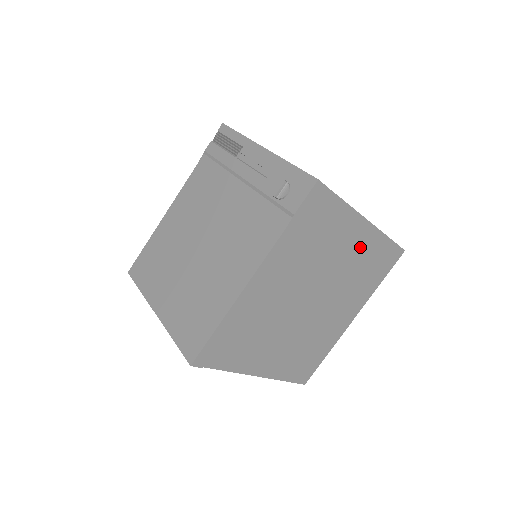
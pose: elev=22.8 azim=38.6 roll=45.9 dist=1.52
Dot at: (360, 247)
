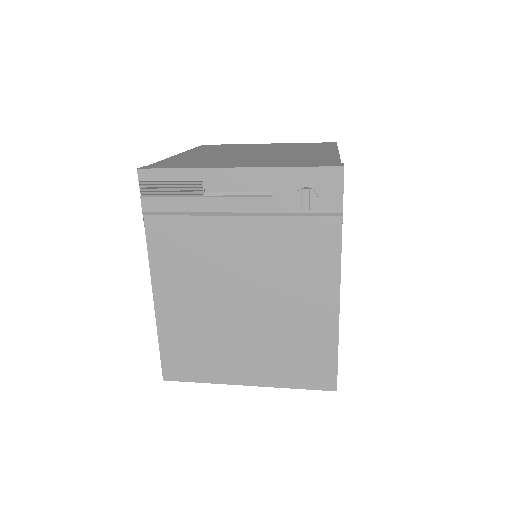
Dot at: occluded
